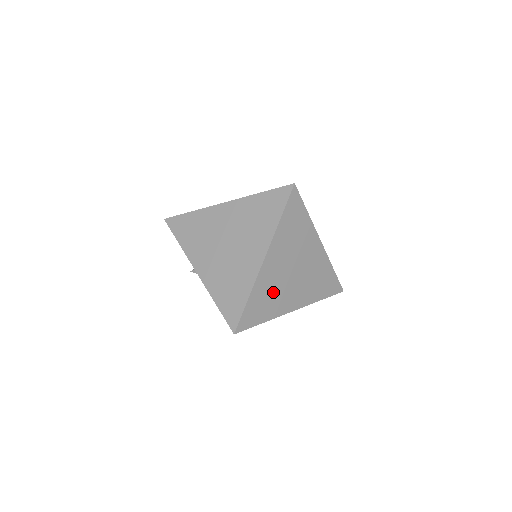
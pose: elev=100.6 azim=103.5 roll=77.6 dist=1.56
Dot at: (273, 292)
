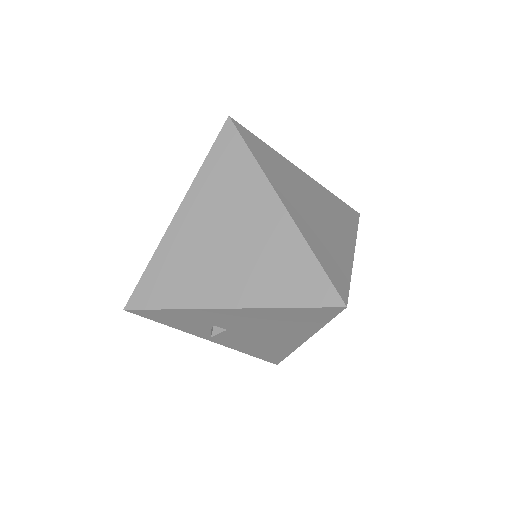
Dot at: (323, 239)
